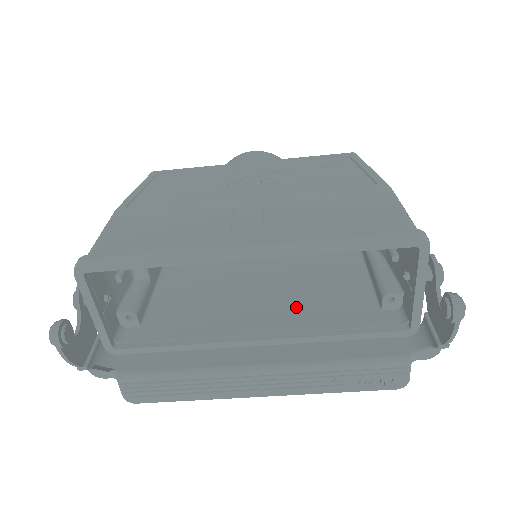
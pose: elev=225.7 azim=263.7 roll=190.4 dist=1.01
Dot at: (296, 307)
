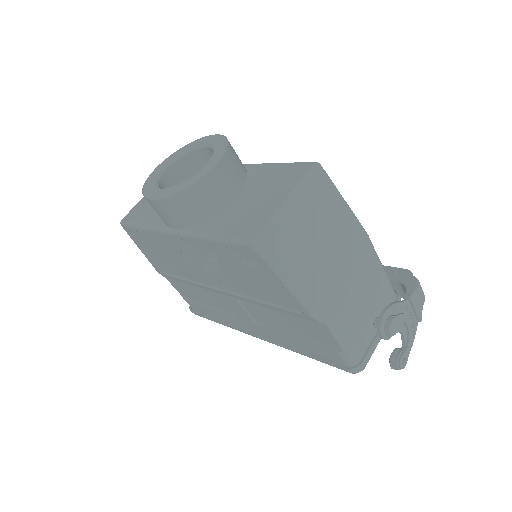
Dot at: occluded
